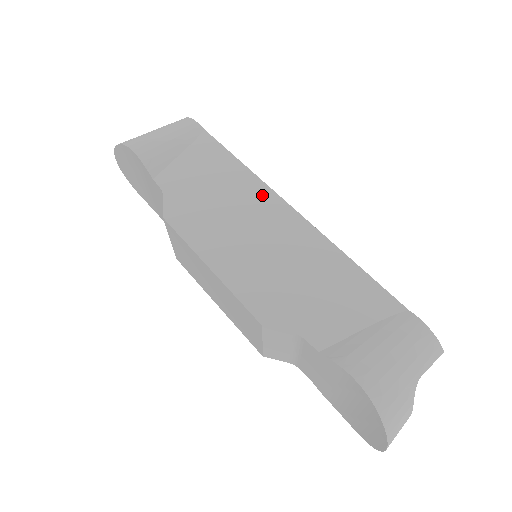
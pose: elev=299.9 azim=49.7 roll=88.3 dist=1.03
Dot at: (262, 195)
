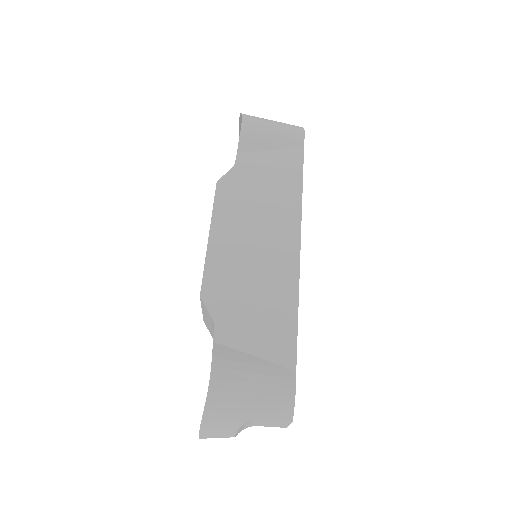
Dot at: (291, 219)
